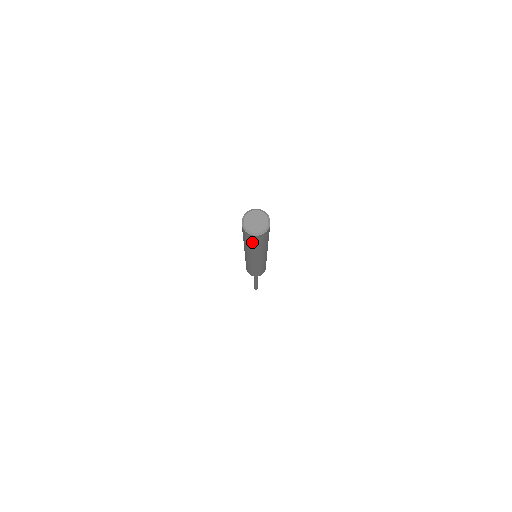
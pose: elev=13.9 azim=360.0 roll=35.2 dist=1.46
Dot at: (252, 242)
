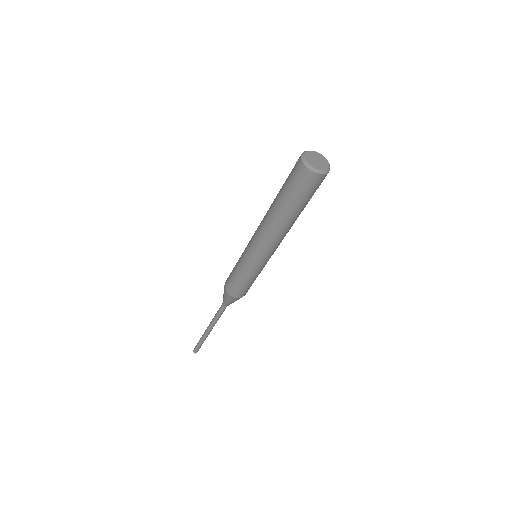
Dot at: (302, 193)
